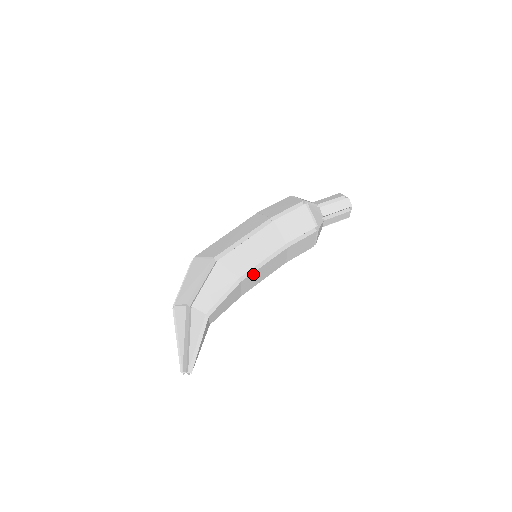
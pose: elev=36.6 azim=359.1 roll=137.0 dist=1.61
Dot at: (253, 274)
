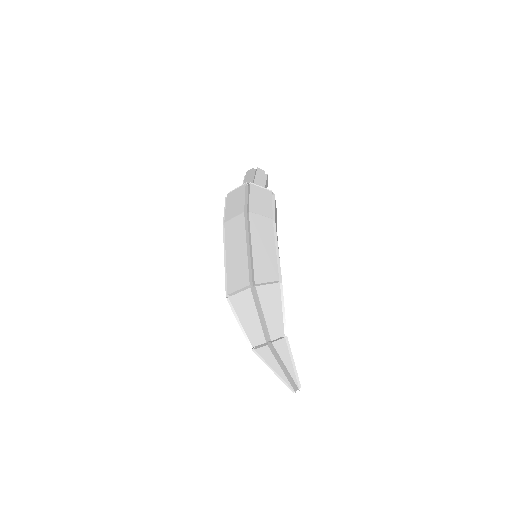
Dot at: occluded
